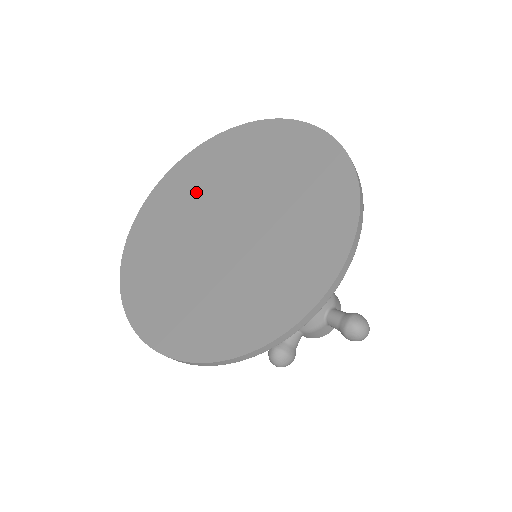
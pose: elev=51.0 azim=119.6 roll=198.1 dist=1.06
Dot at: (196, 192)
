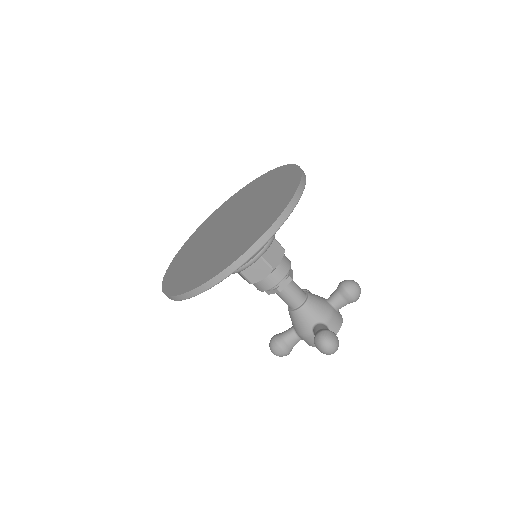
Dot at: (237, 204)
